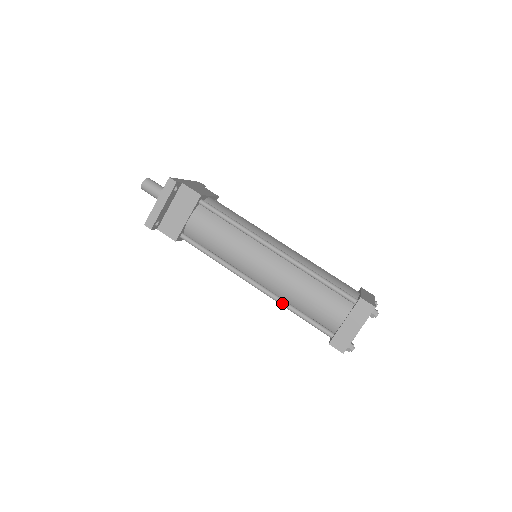
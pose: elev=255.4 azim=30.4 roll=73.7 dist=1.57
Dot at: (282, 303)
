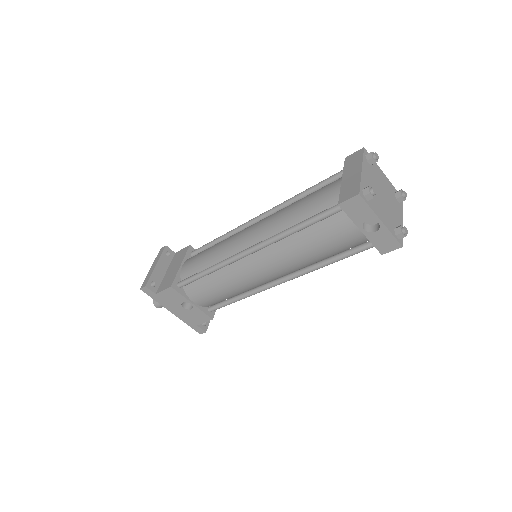
Dot at: (278, 234)
